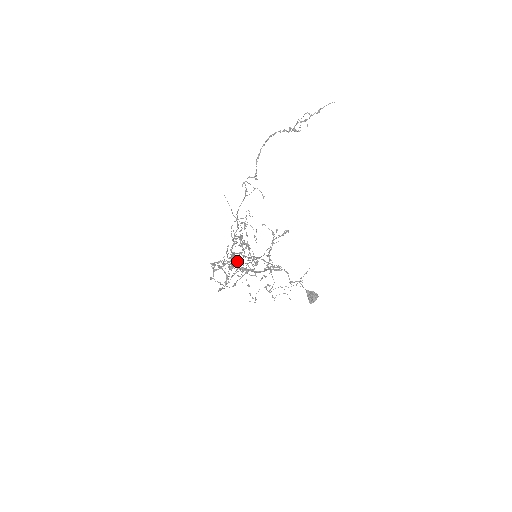
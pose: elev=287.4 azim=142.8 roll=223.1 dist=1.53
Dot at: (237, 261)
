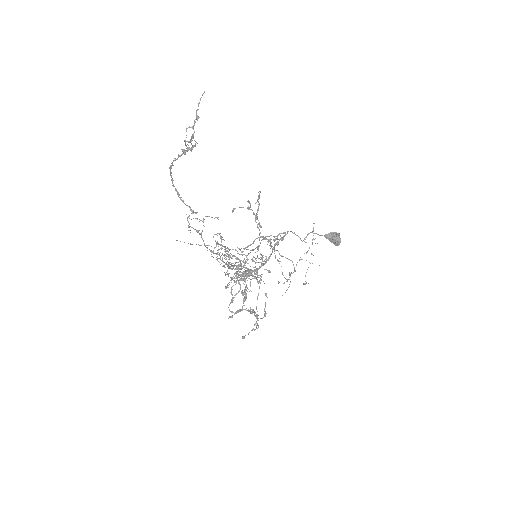
Dot at: occluded
